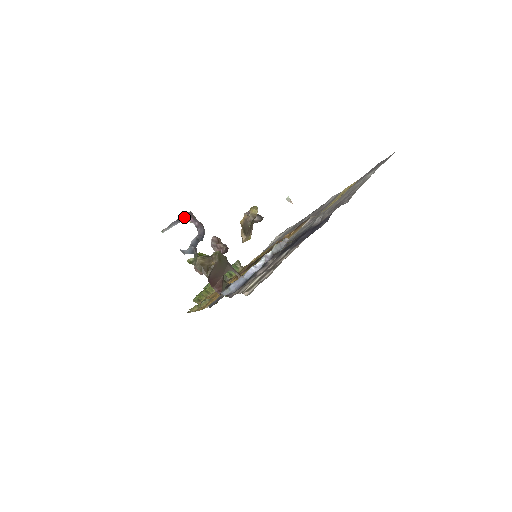
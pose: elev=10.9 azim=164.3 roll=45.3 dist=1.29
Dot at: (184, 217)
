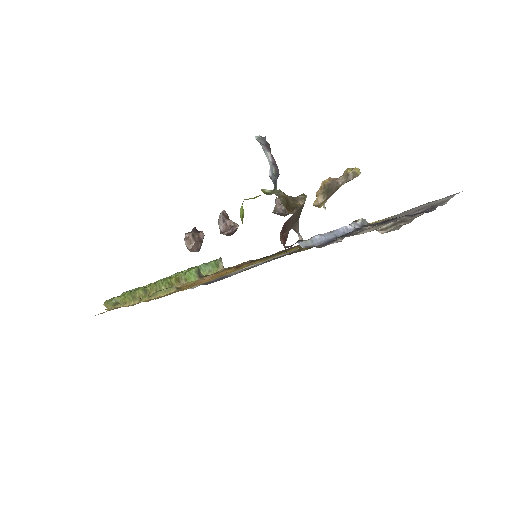
Dot at: occluded
